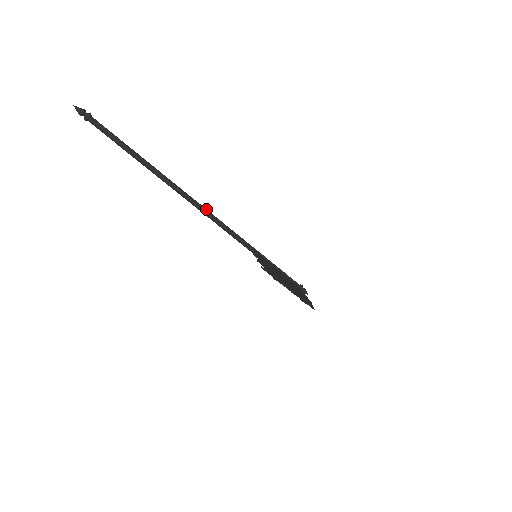
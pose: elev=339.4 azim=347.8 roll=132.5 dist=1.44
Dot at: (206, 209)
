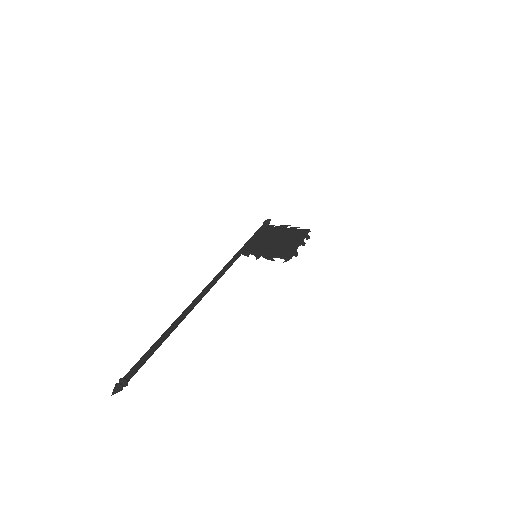
Dot at: (210, 284)
